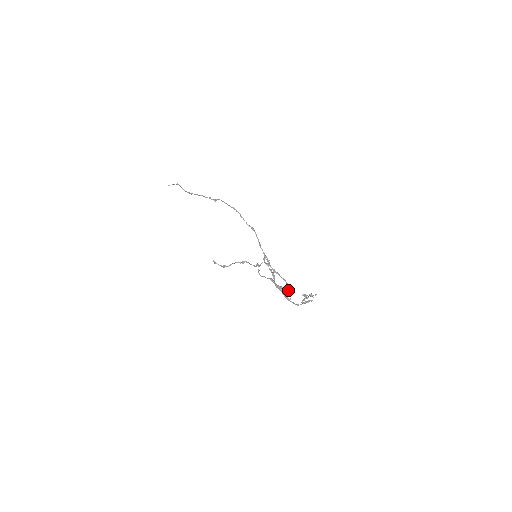
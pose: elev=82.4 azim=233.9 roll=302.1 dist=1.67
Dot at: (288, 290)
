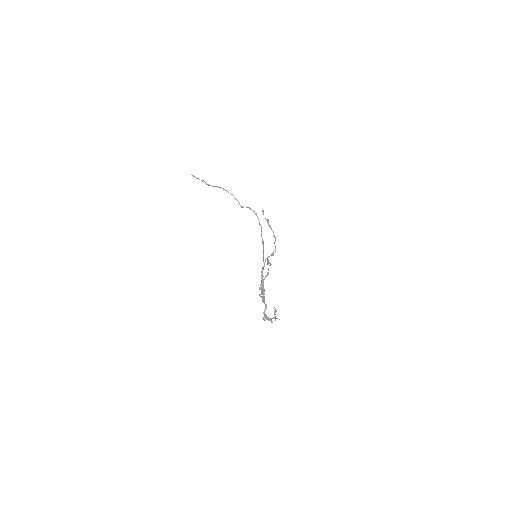
Dot at: occluded
